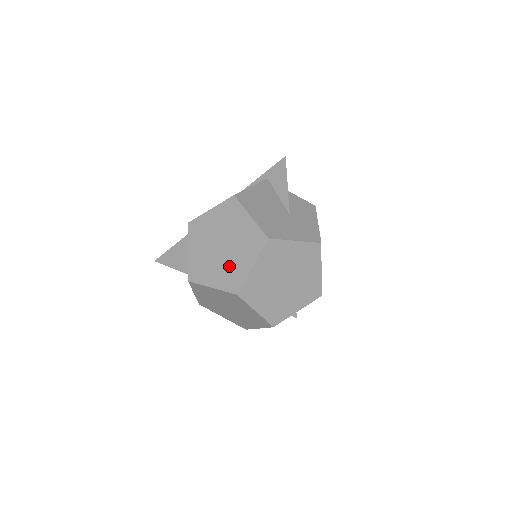
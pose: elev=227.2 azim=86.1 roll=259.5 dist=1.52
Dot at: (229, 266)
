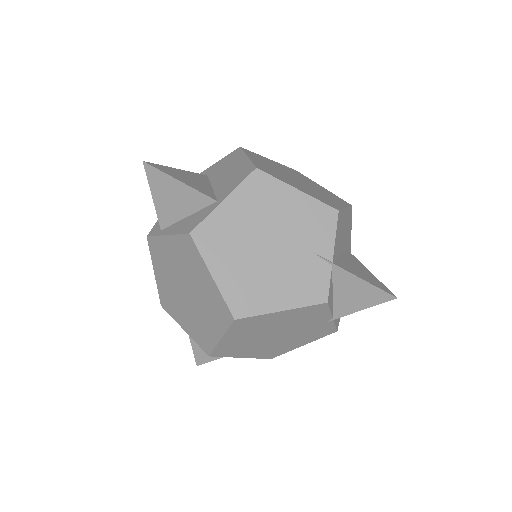
Dot at: occluded
